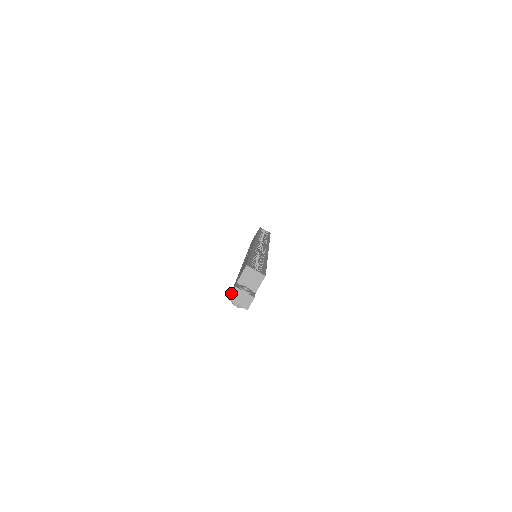
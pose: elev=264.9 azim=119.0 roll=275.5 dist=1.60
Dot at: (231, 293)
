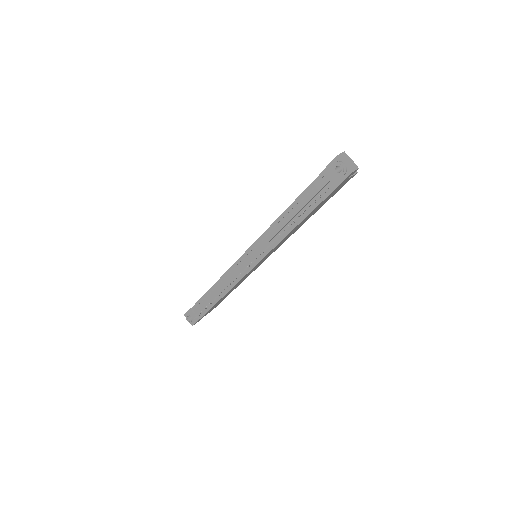
Dot at: (341, 153)
